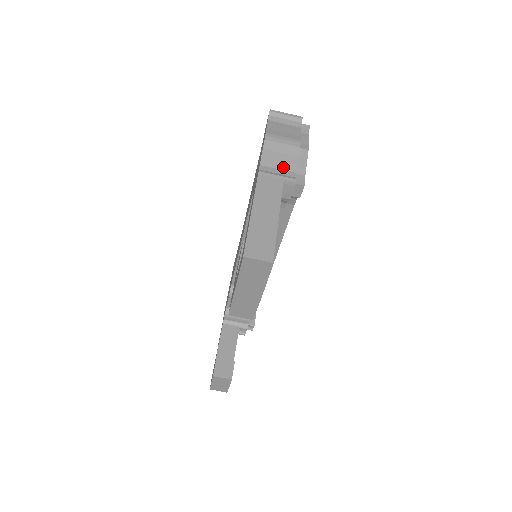
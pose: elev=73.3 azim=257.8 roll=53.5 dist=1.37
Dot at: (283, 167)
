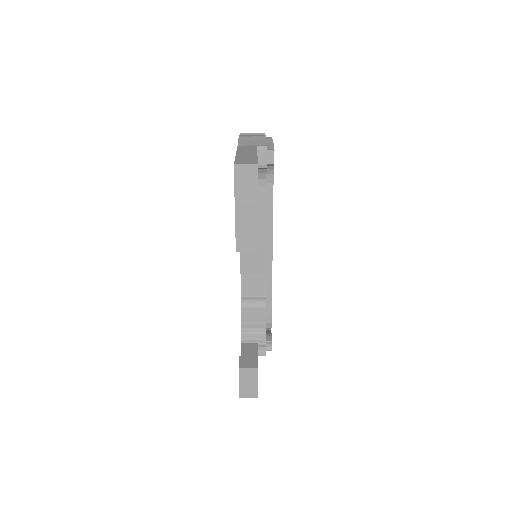
Dot at: occluded
